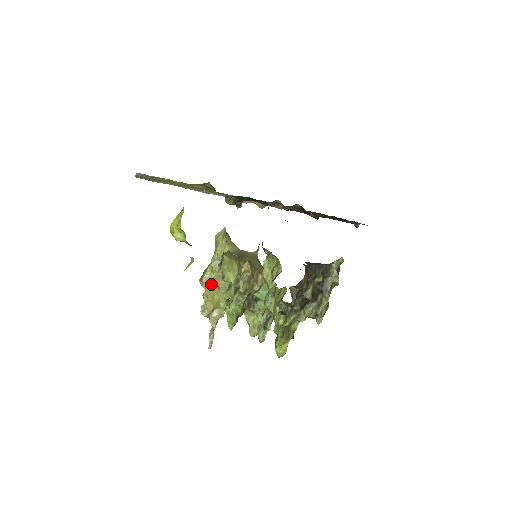
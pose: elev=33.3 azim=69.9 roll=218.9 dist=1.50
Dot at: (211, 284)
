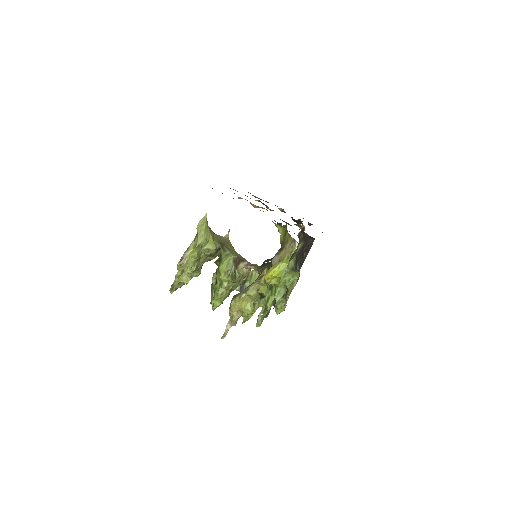
Dot at: occluded
